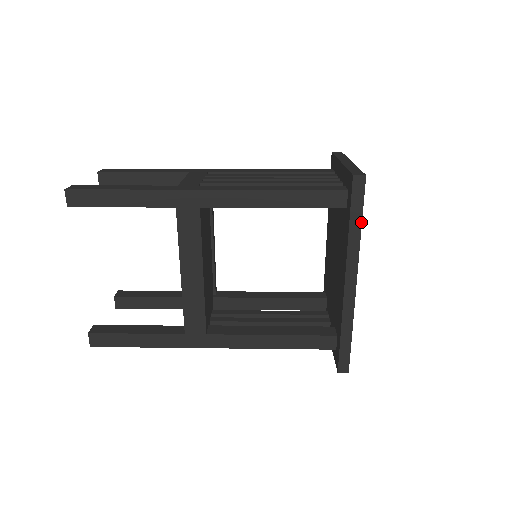
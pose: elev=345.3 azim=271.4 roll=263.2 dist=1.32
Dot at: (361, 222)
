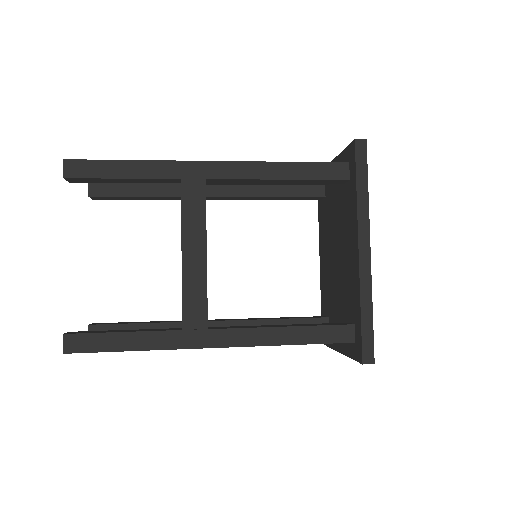
Dot at: (367, 185)
